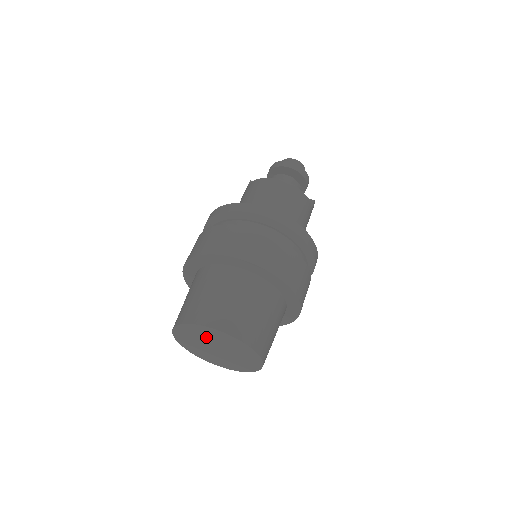
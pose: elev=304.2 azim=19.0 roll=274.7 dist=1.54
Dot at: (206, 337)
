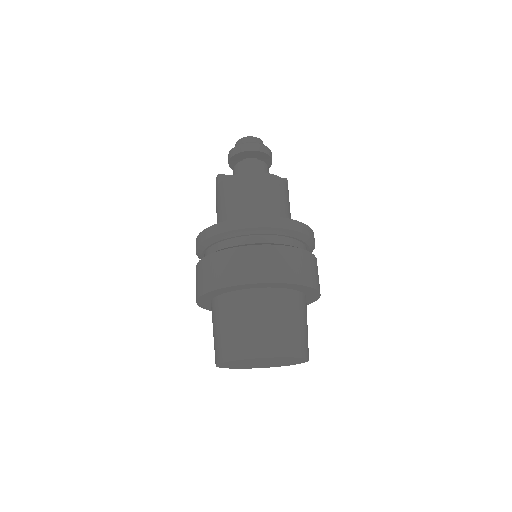
Dot at: (256, 361)
